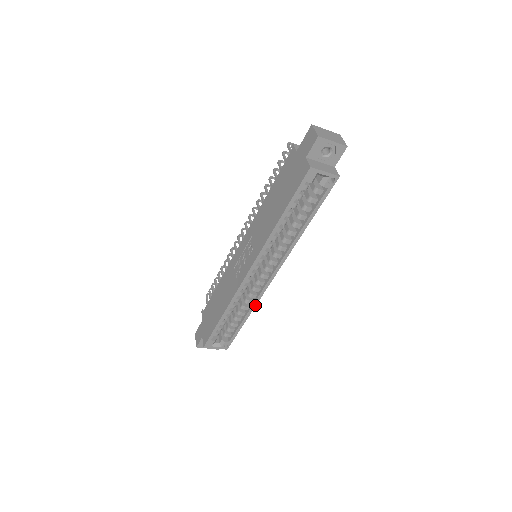
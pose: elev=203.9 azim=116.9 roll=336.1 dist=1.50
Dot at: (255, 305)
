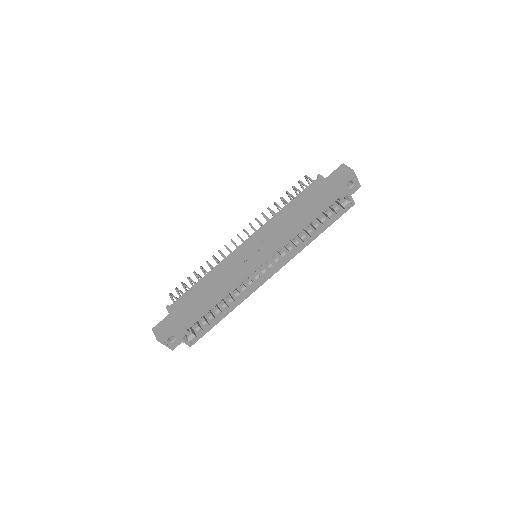
Dot at: (243, 300)
